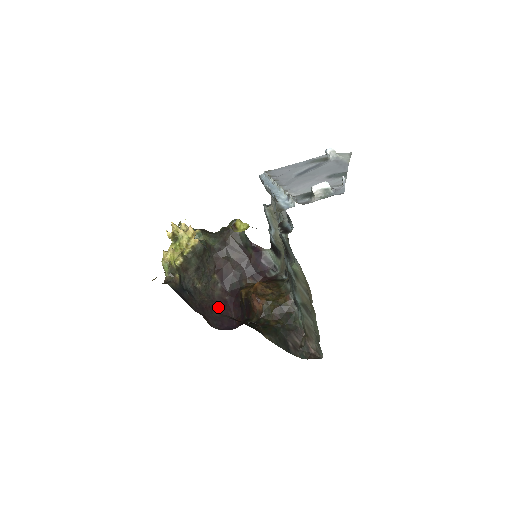
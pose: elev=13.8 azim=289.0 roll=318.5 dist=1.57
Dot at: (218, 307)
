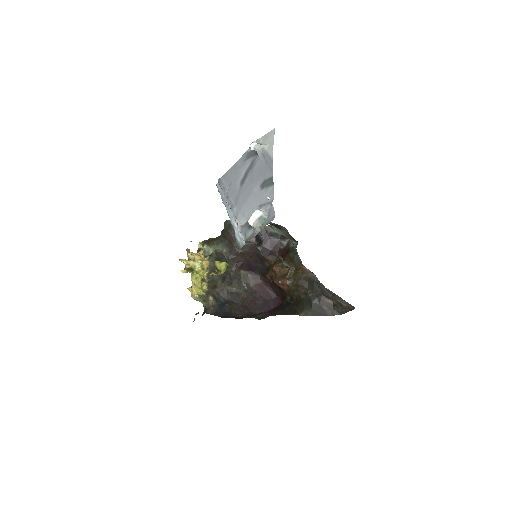
Dot at: (258, 295)
